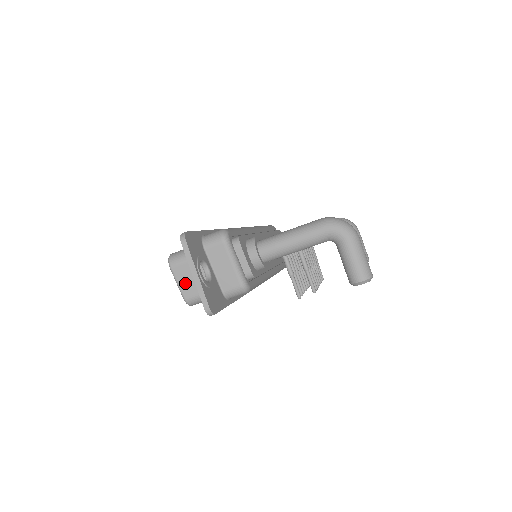
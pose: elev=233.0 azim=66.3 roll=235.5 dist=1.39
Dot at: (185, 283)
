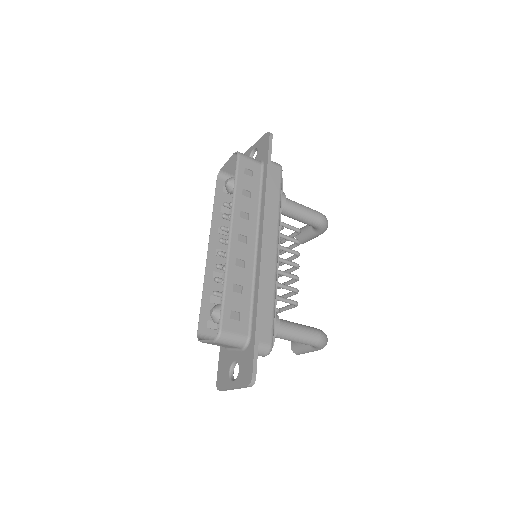
Dot at: occluded
